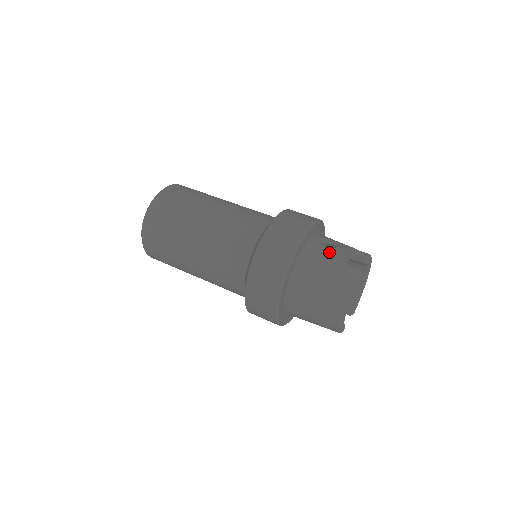
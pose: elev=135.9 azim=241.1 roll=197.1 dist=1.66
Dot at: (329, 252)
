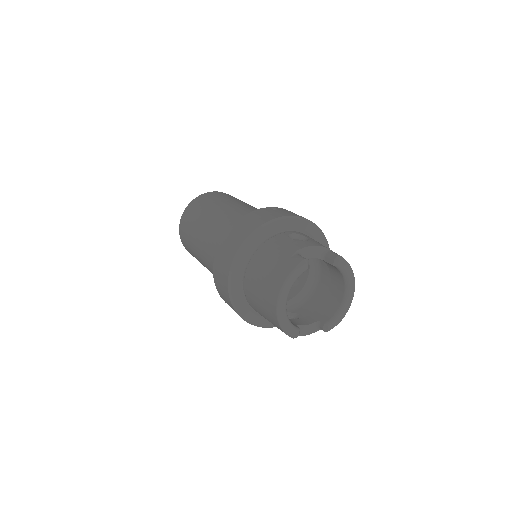
Dot at: (289, 243)
